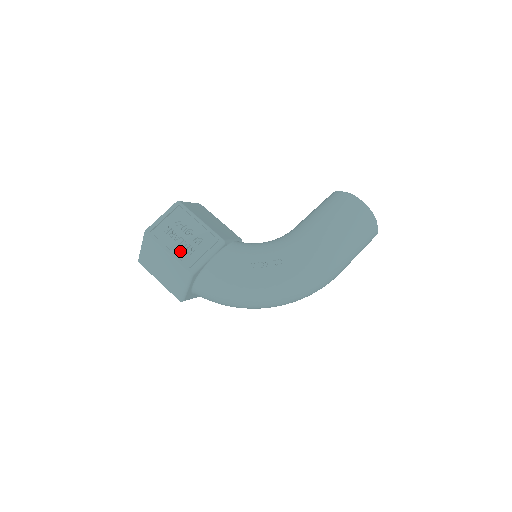
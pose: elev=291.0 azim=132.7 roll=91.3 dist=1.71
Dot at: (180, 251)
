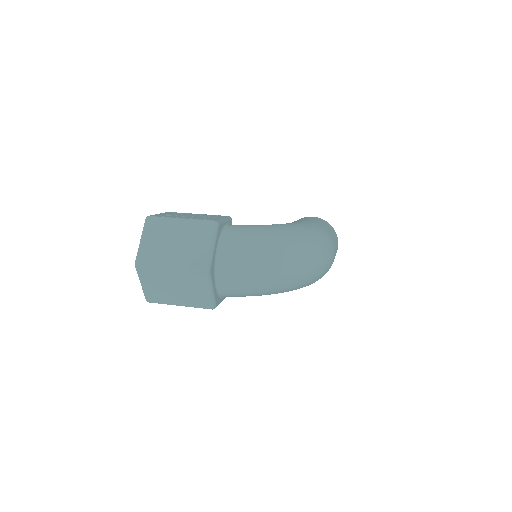
Dot at: (194, 218)
